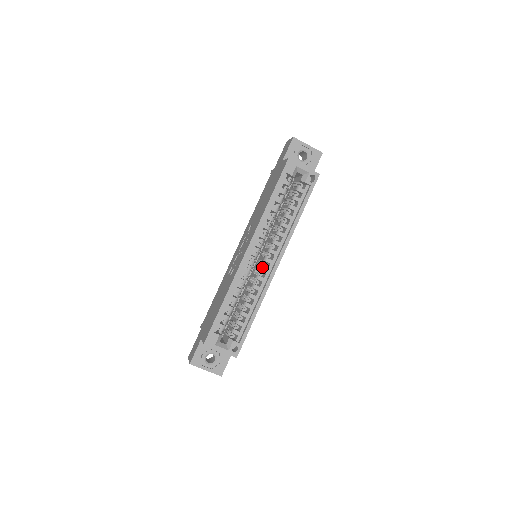
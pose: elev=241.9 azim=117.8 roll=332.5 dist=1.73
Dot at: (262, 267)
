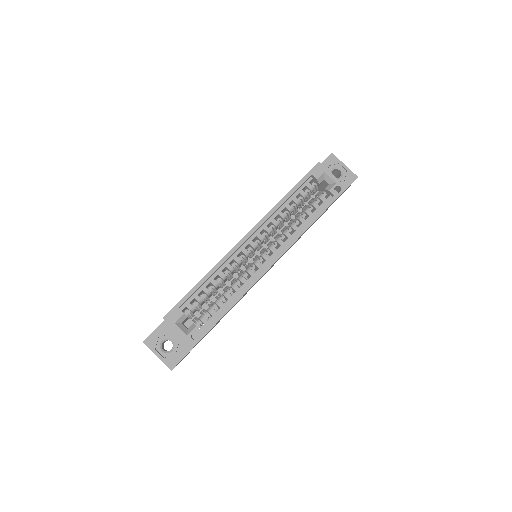
Dot at: (256, 261)
